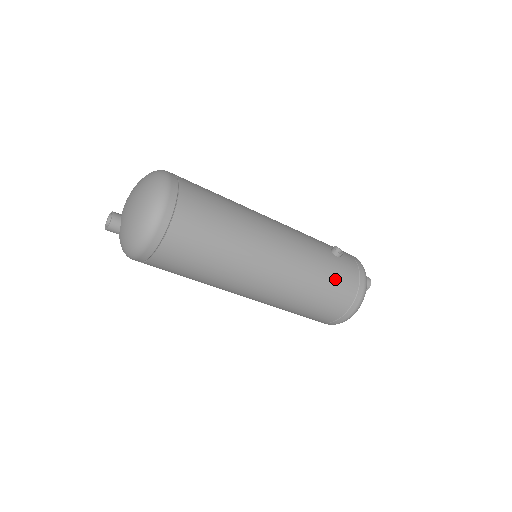
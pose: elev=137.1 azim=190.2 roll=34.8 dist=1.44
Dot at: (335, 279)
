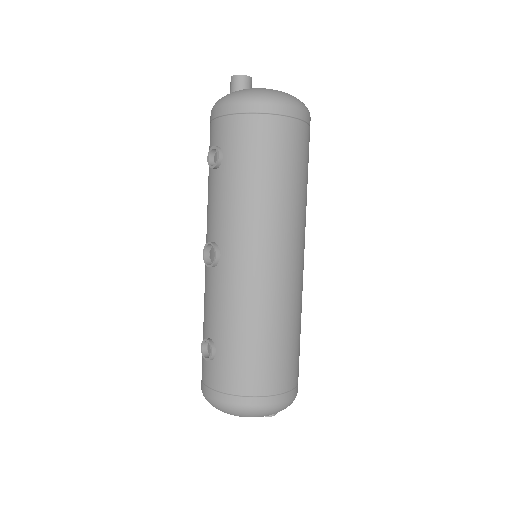
Dot at: occluded
